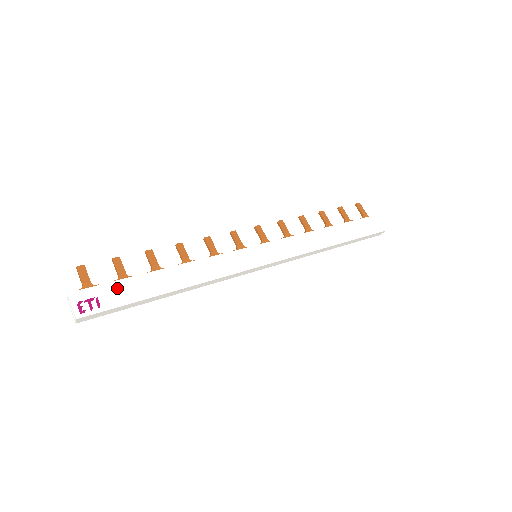
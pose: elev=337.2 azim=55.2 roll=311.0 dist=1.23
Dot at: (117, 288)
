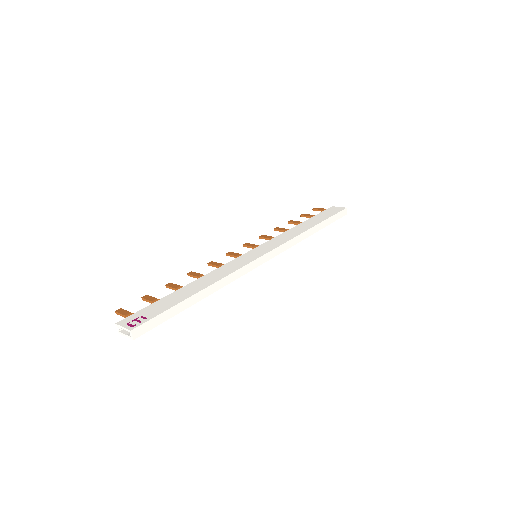
Dot at: (154, 306)
